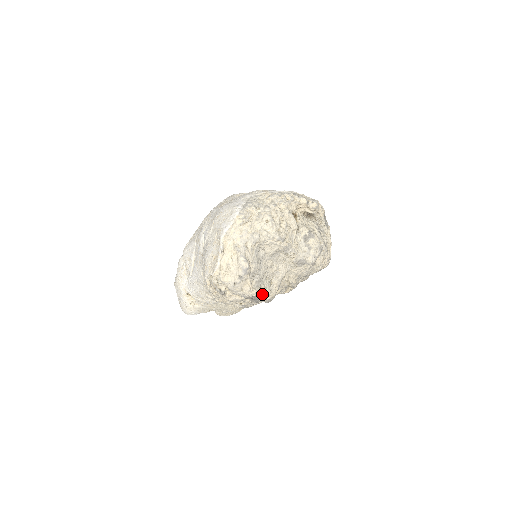
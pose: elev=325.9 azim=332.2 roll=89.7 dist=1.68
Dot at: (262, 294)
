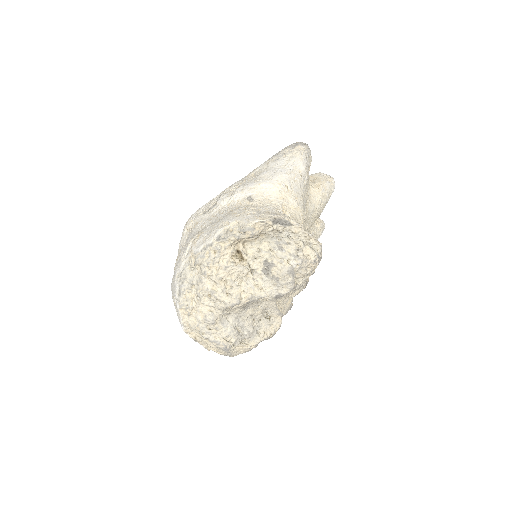
Dot at: (264, 338)
